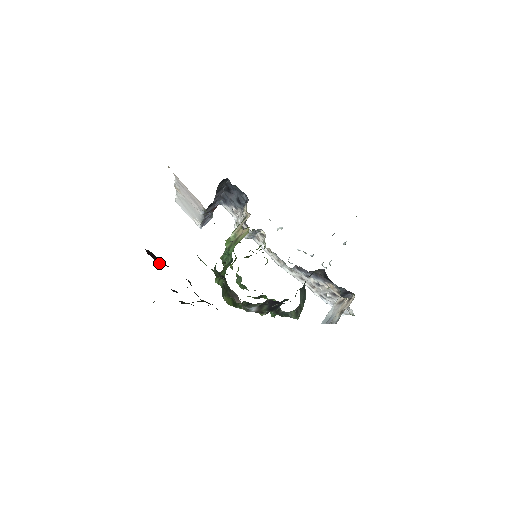
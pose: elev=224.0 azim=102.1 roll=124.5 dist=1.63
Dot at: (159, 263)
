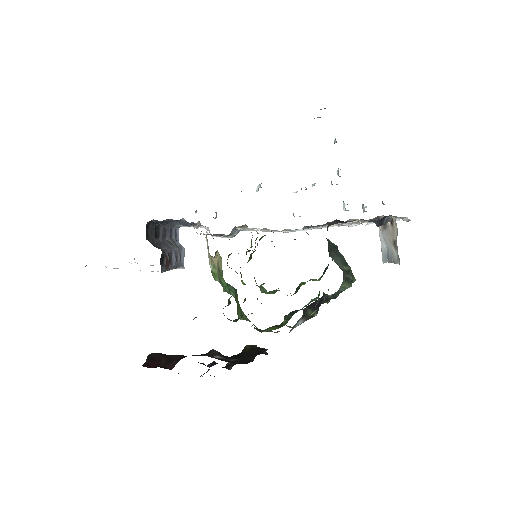
Dot at: (168, 367)
